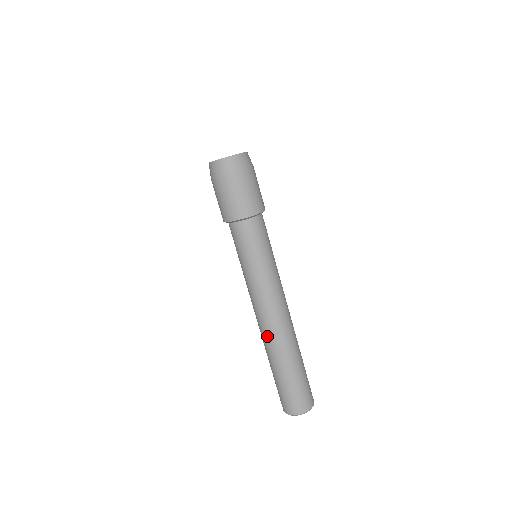
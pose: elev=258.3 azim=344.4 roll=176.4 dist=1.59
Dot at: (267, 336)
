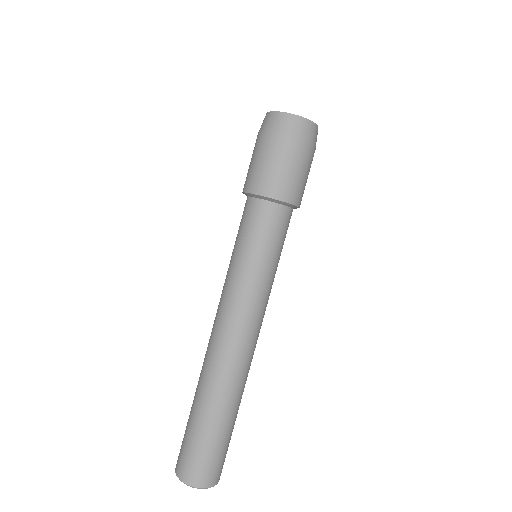
Dot at: (206, 354)
